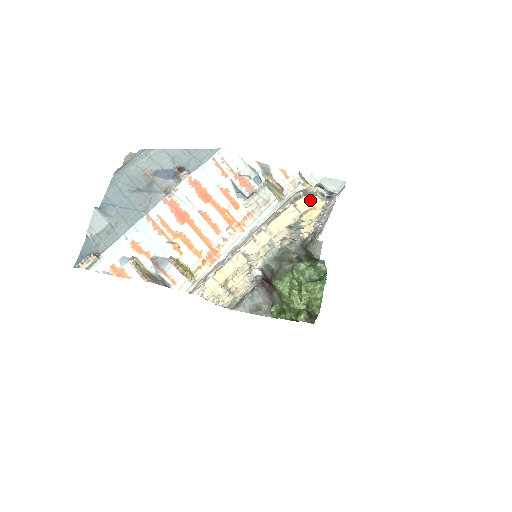
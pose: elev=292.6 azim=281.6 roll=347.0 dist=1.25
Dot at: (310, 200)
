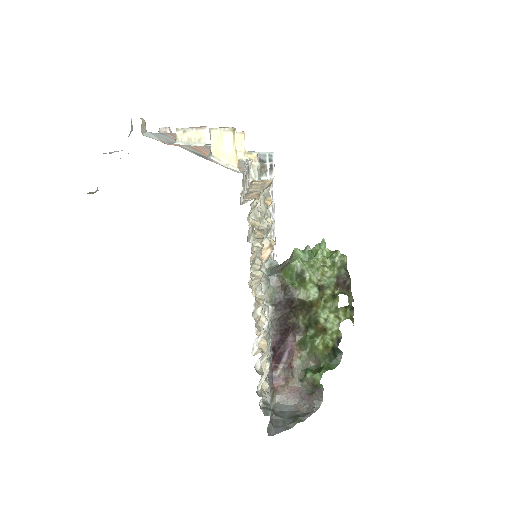
Dot at: (260, 181)
